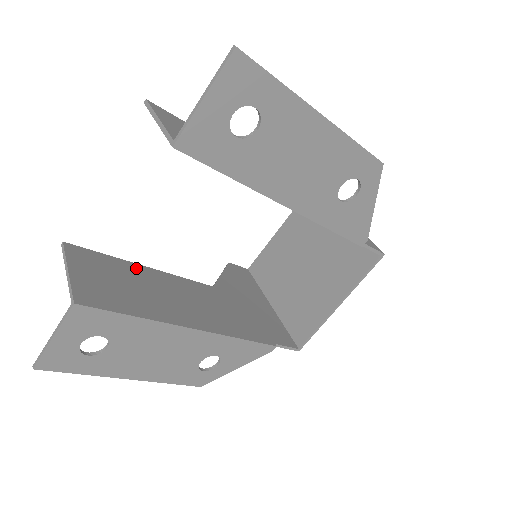
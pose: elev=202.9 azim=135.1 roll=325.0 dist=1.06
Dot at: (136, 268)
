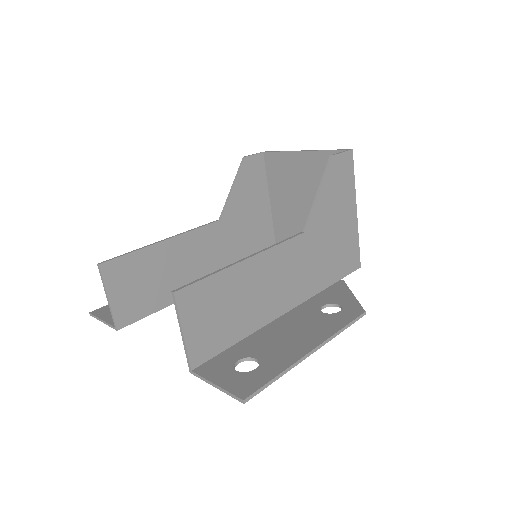
Dot at: (156, 250)
